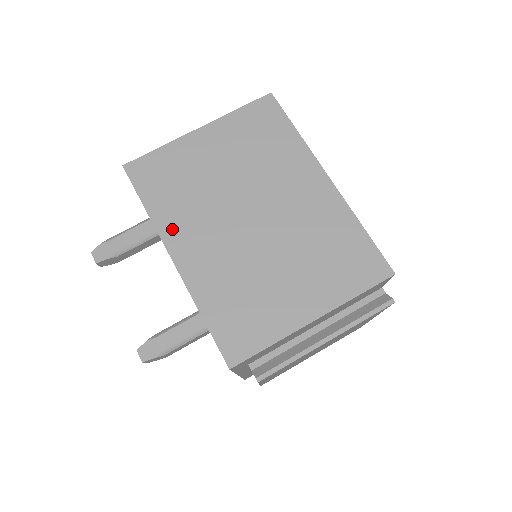
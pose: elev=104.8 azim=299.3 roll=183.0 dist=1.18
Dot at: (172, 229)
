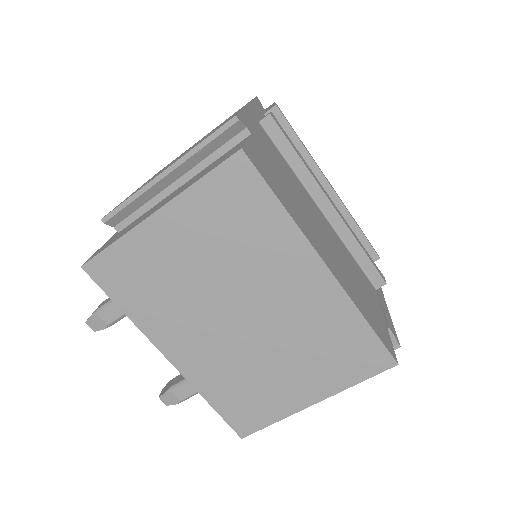
Dot at: (159, 332)
